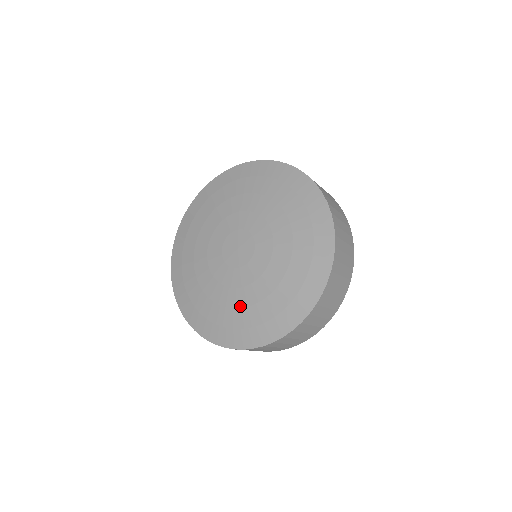
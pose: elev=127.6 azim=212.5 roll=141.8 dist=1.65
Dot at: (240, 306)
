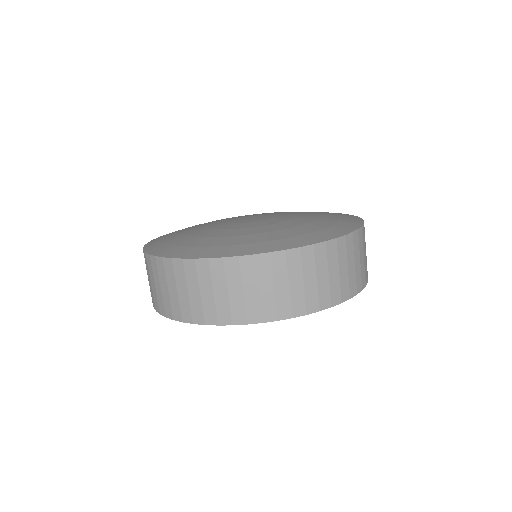
Dot at: (269, 231)
